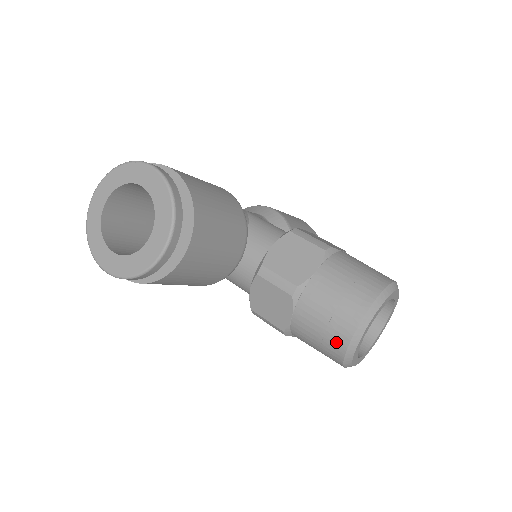
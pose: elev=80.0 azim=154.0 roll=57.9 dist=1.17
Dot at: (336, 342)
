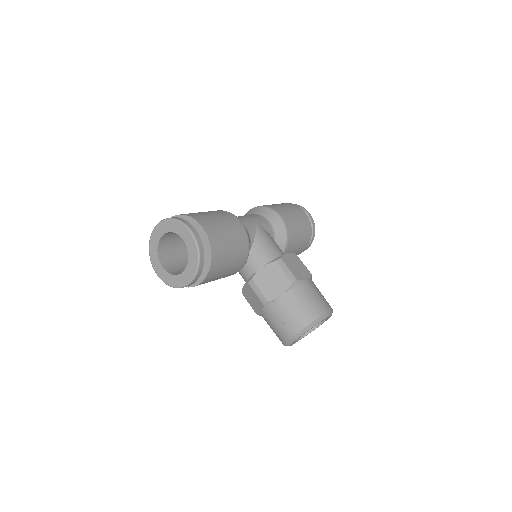
Dot at: (281, 337)
